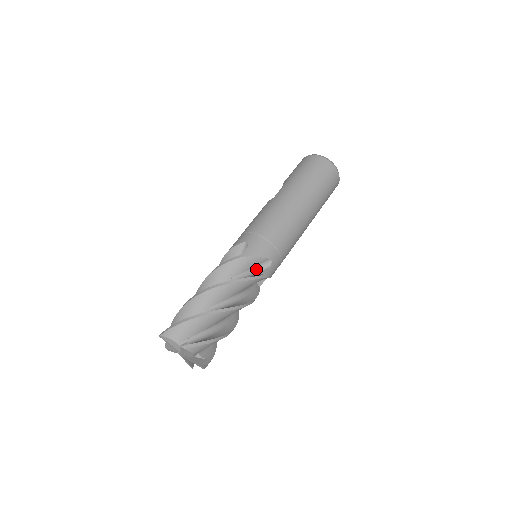
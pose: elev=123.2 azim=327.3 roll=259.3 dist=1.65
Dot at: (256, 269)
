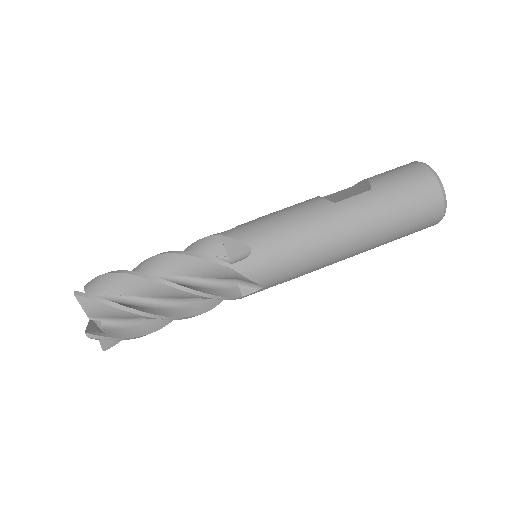
Dot at: (240, 281)
